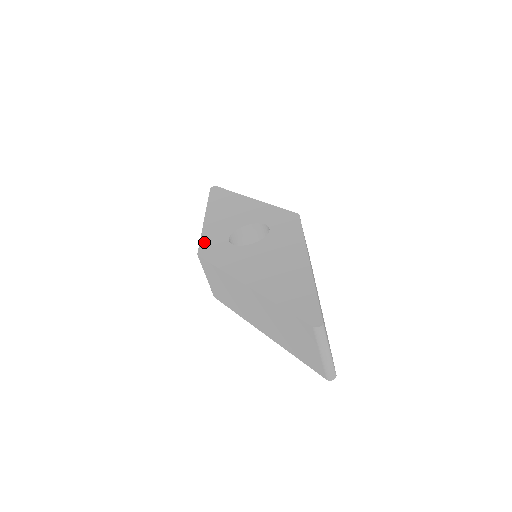
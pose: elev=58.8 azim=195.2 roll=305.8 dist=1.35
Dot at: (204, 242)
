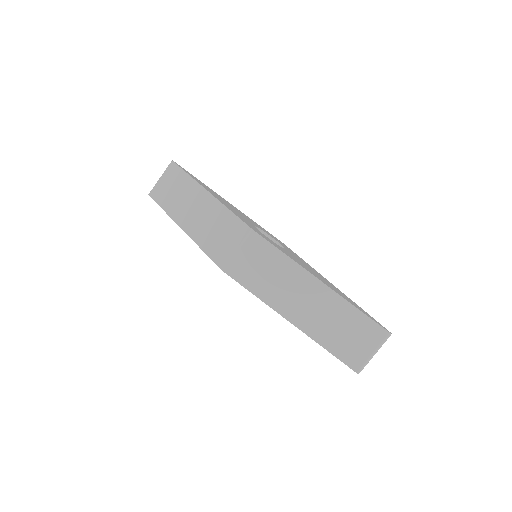
Dot at: (243, 220)
